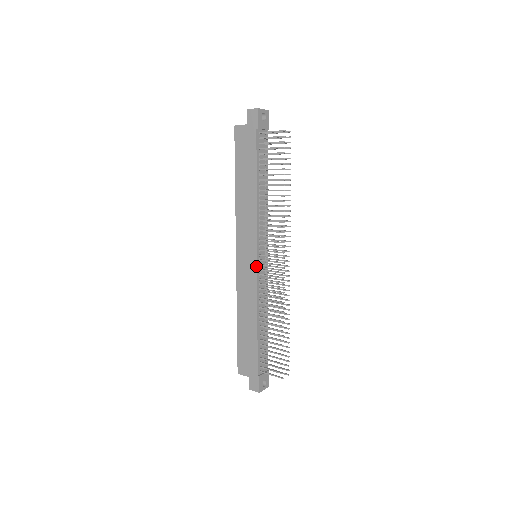
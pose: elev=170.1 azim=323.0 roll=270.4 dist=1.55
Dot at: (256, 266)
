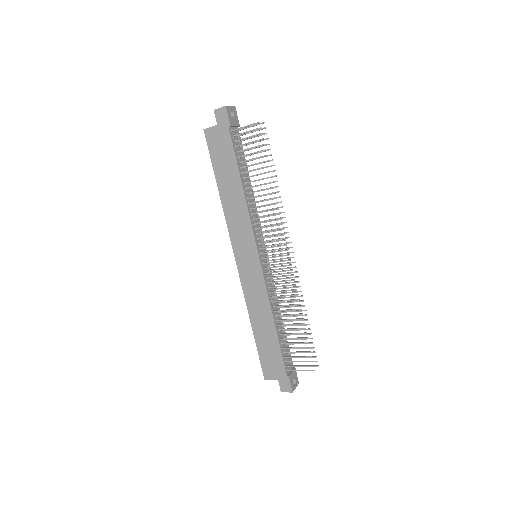
Dot at: (260, 266)
